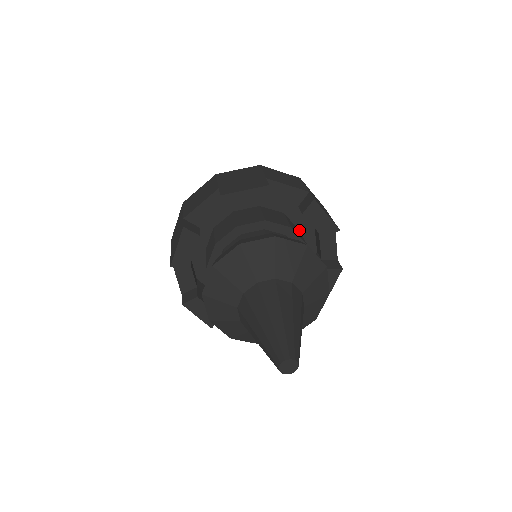
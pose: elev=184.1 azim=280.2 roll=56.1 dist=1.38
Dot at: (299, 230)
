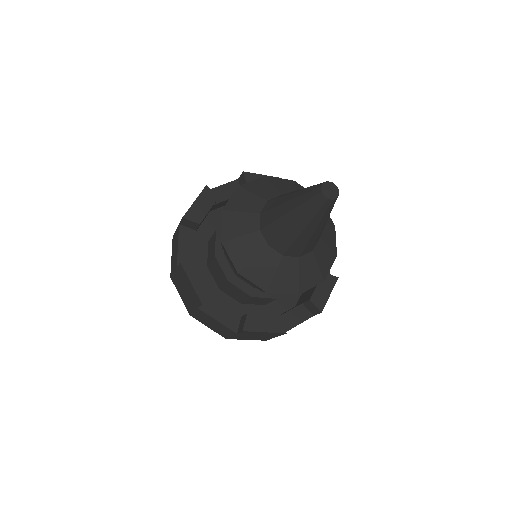
Dot at: occluded
